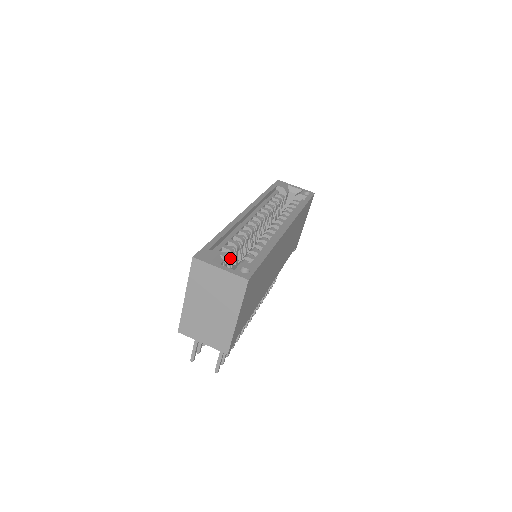
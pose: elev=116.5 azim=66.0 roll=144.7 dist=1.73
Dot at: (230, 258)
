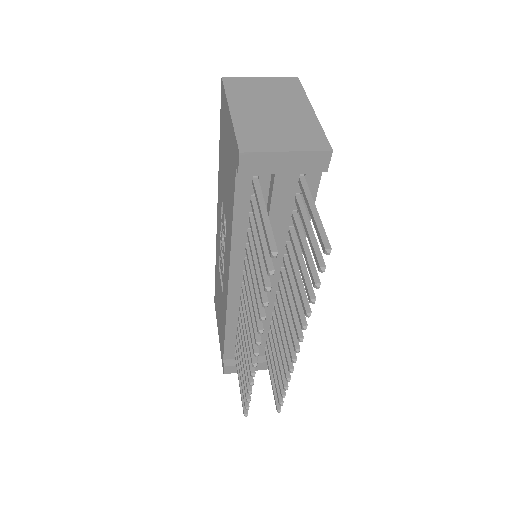
Dot at: occluded
